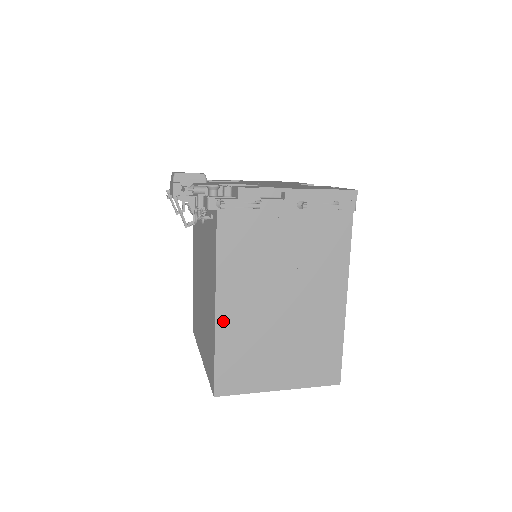
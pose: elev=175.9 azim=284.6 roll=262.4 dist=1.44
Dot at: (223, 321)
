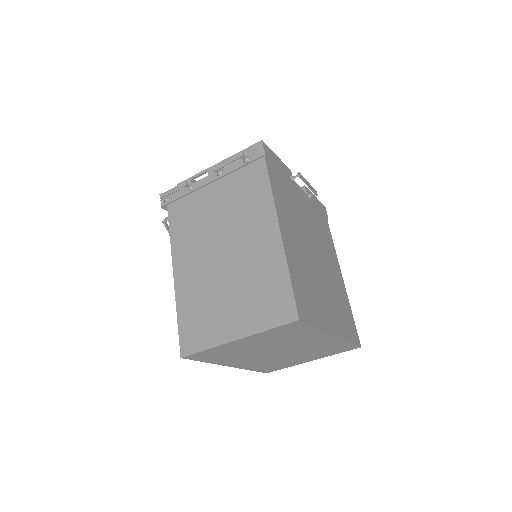
Dot at: (180, 285)
